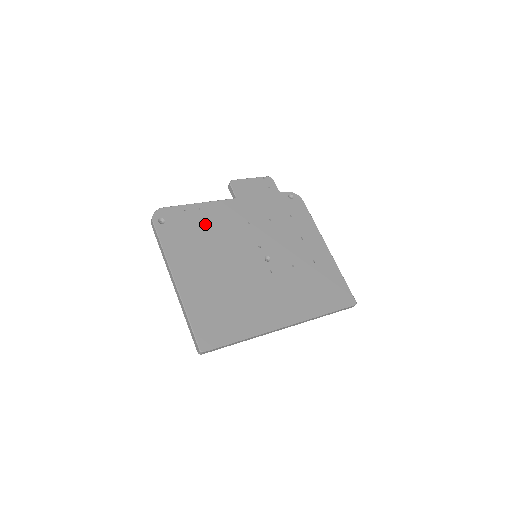
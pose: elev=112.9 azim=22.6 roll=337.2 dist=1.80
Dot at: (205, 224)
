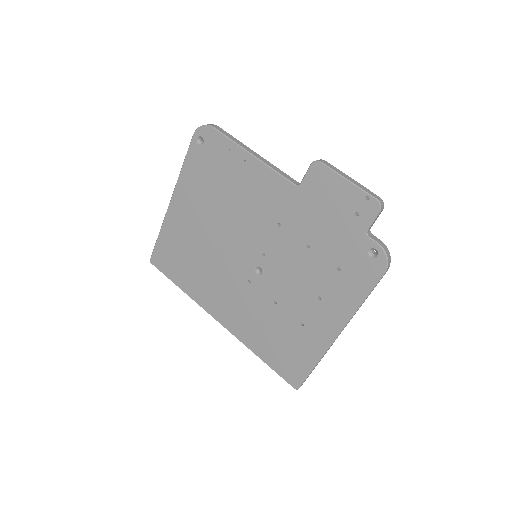
Dot at: (235, 182)
